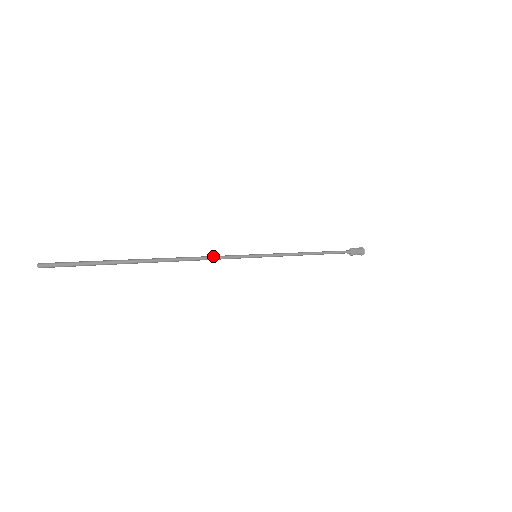
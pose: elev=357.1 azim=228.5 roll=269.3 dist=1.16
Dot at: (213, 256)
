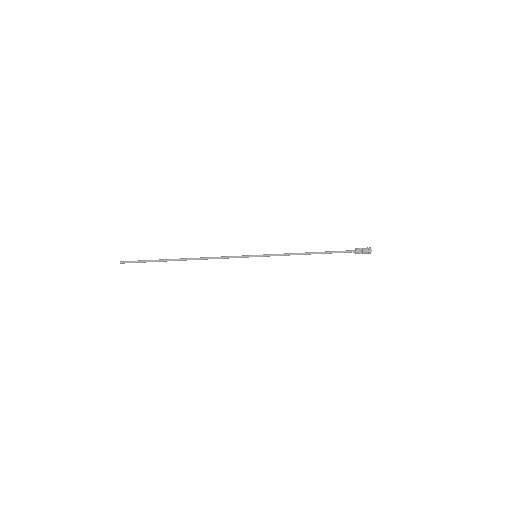
Dot at: (221, 257)
